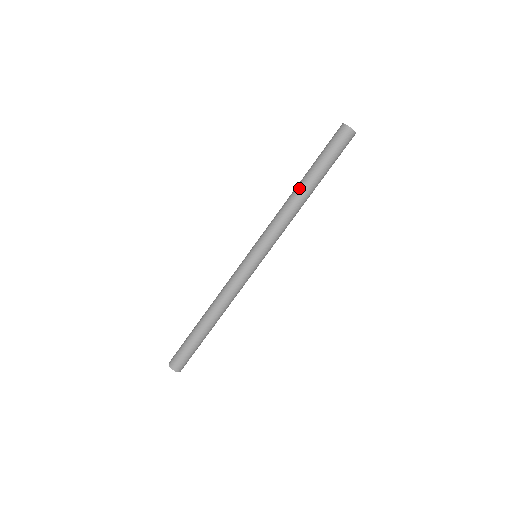
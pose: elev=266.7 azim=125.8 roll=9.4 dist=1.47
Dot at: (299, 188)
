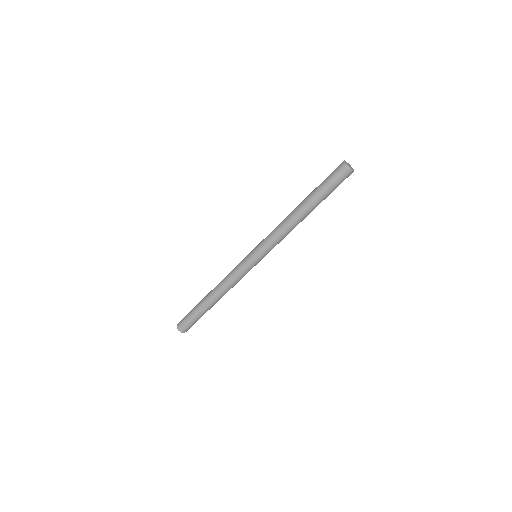
Dot at: (297, 207)
